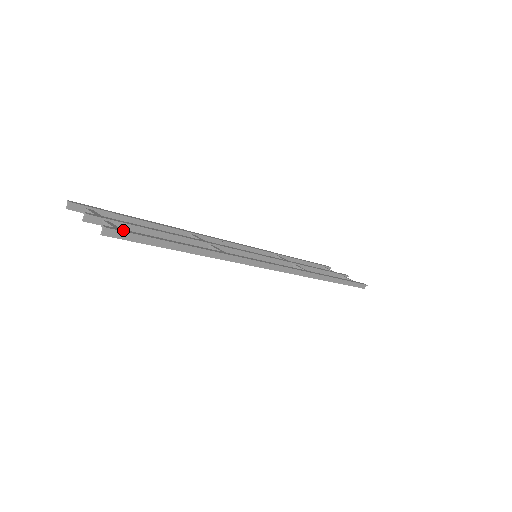
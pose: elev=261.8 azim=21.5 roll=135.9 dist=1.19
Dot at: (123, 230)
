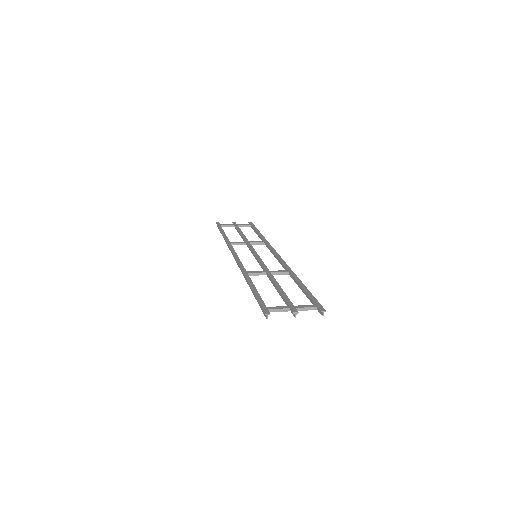
Dot at: (318, 305)
